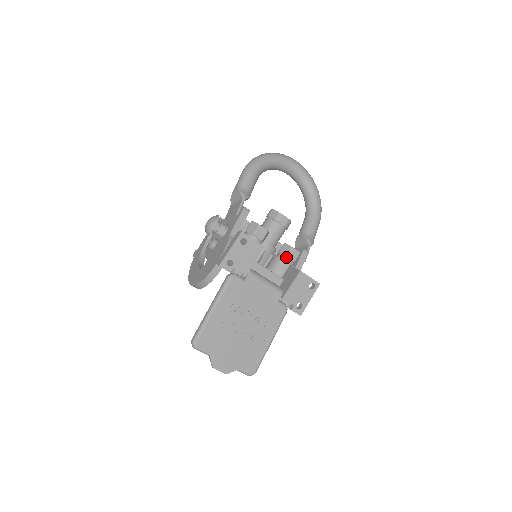
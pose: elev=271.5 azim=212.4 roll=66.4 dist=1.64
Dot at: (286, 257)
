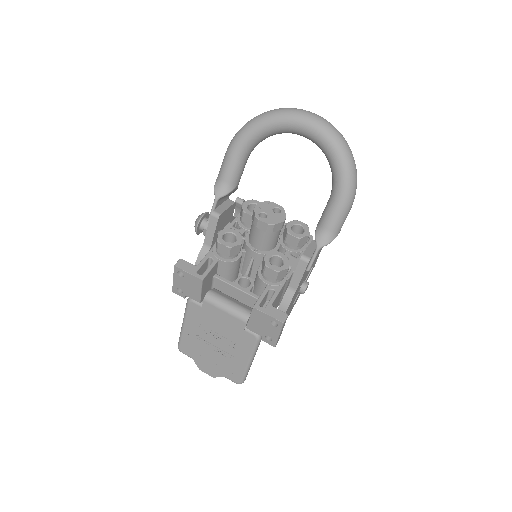
Dot at: (263, 274)
